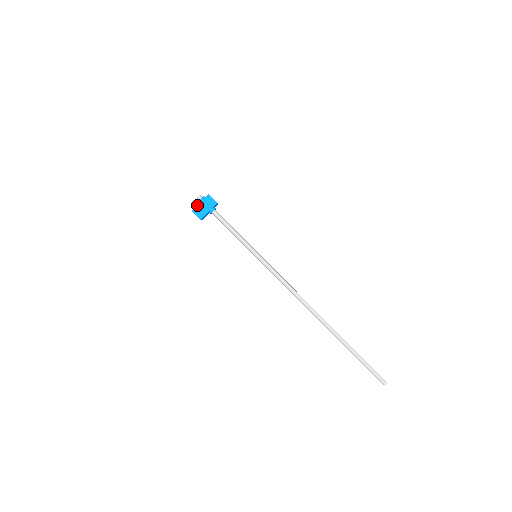
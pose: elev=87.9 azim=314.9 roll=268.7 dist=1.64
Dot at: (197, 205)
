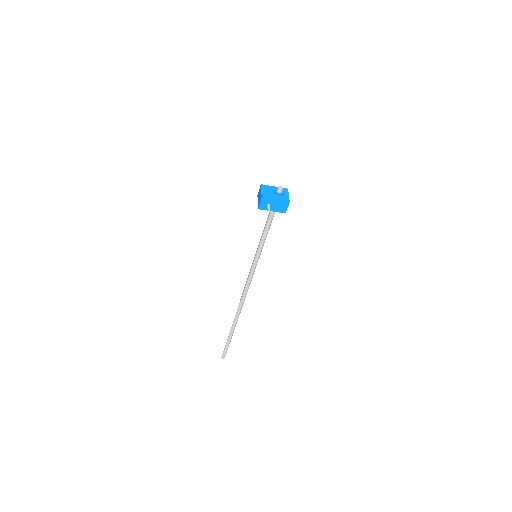
Dot at: (271, 199)
